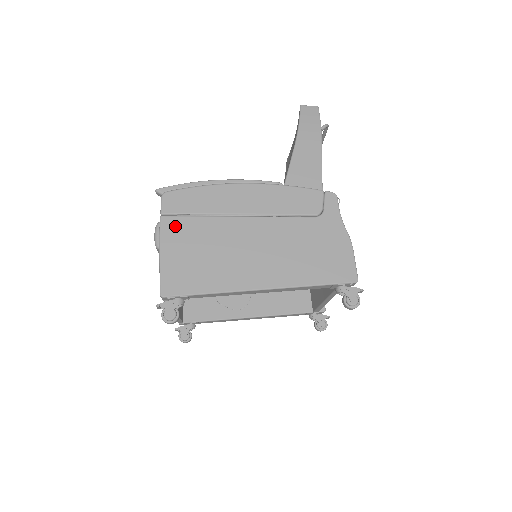
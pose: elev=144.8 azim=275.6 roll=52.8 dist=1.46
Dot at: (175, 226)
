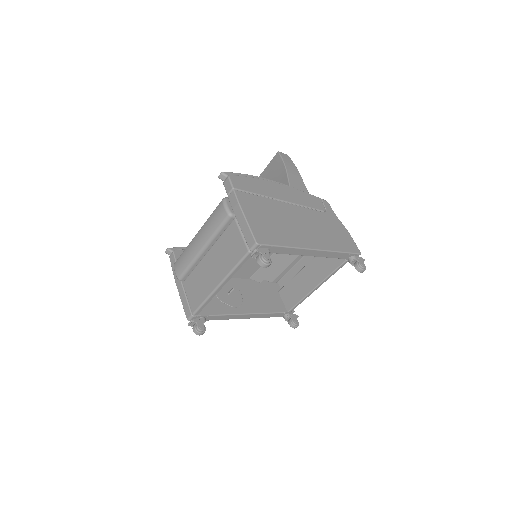
Dot at: (246, 198)
